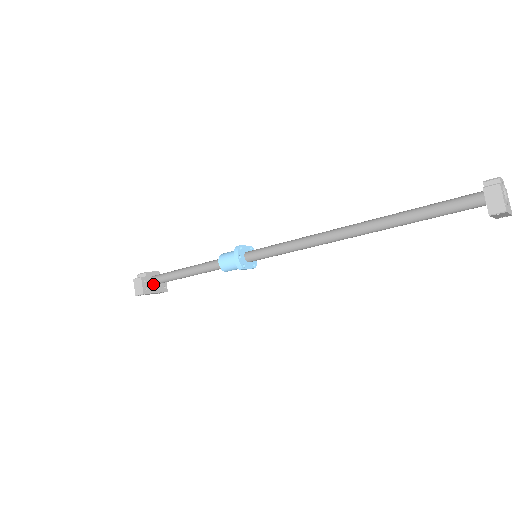
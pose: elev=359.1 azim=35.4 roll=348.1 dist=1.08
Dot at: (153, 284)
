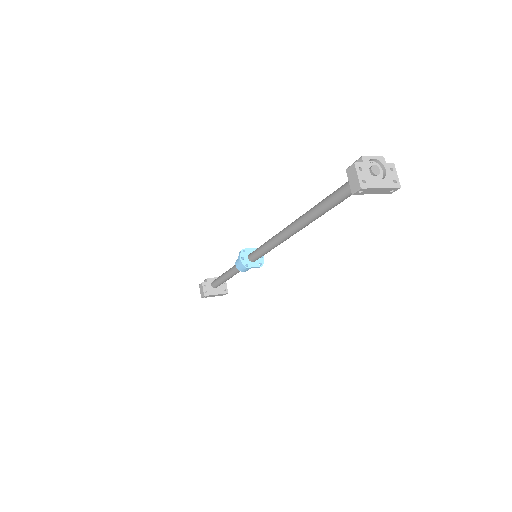
Dot at: (213, 288)
